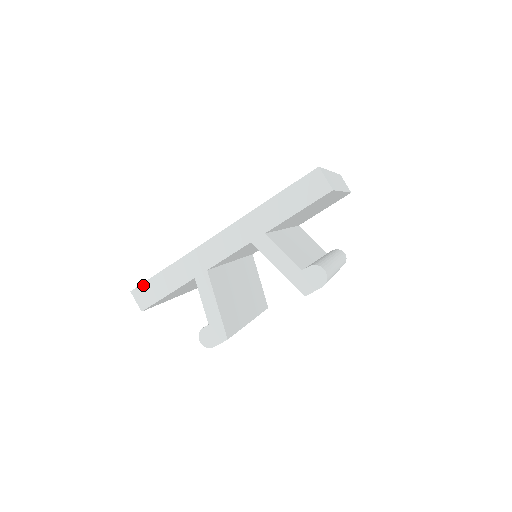
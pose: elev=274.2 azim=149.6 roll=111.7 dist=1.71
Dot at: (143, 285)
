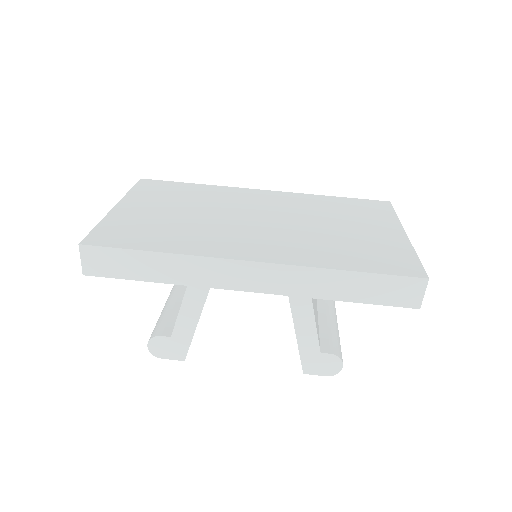
Dot at: (104, 249)
